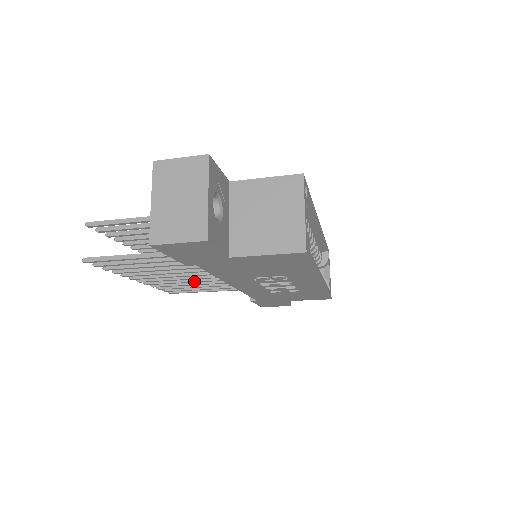
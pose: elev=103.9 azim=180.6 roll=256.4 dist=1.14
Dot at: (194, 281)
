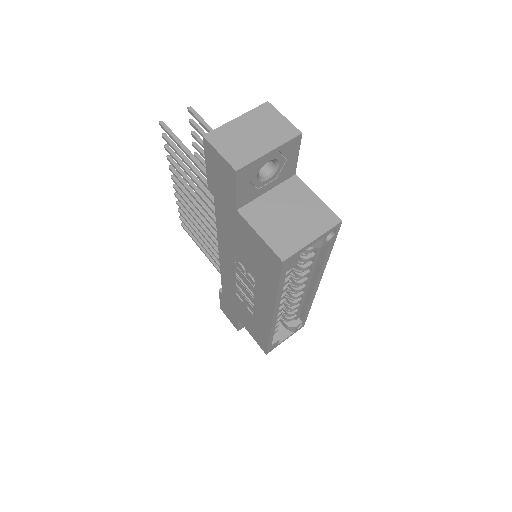
Dot at: (203, 227)
